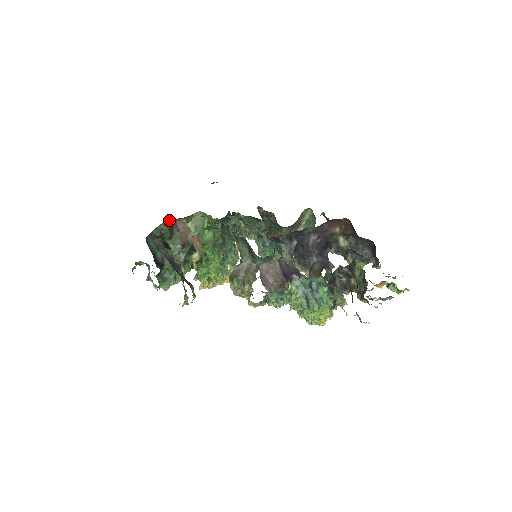
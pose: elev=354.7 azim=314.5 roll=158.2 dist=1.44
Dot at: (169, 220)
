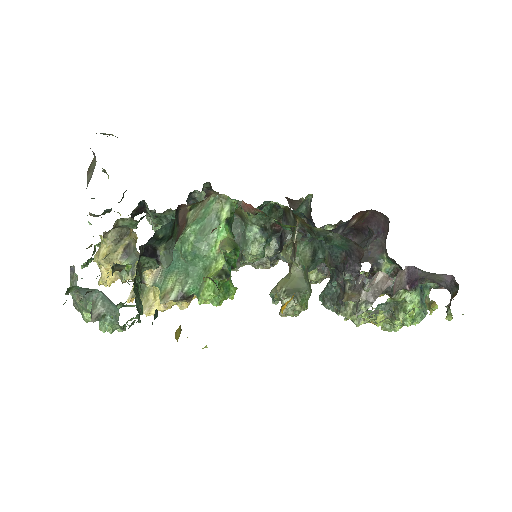
Dot at: (177, 207)
